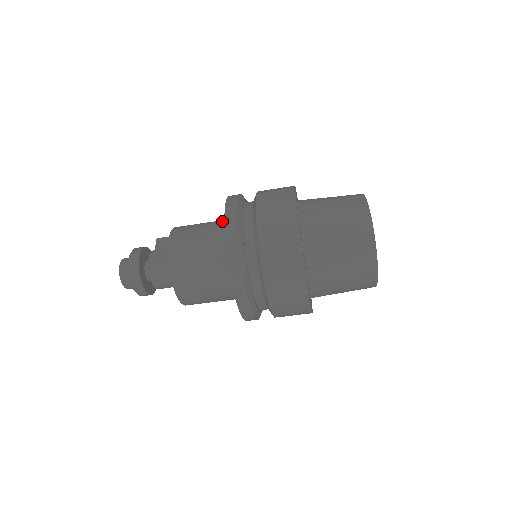
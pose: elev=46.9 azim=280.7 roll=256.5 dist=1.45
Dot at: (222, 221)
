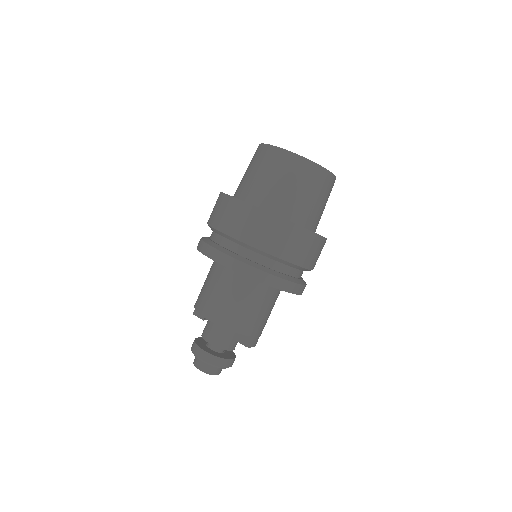
Dot at: occluded
